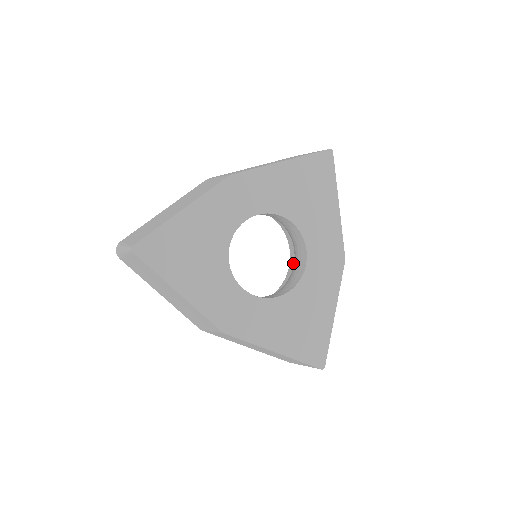
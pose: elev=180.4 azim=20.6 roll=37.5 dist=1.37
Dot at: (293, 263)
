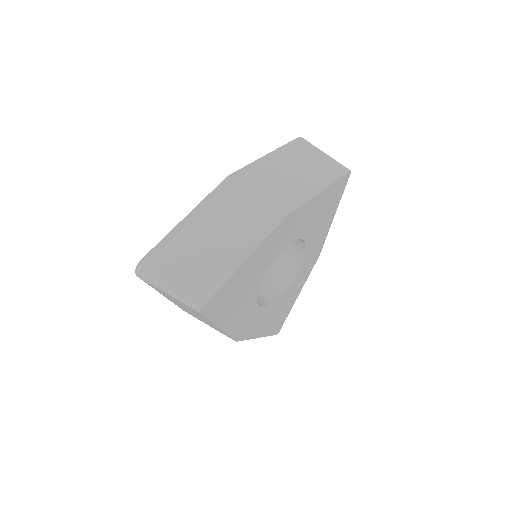
Dot at: occluded
